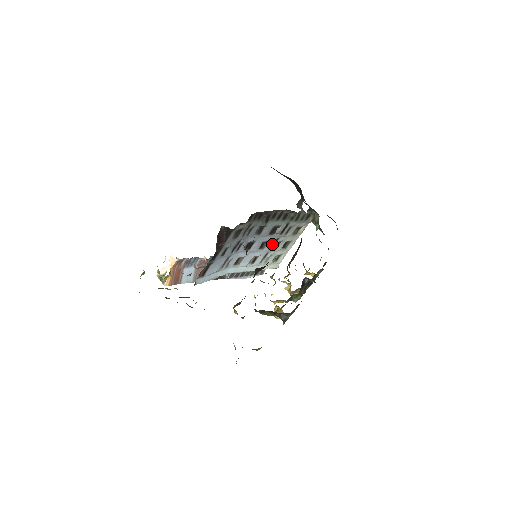
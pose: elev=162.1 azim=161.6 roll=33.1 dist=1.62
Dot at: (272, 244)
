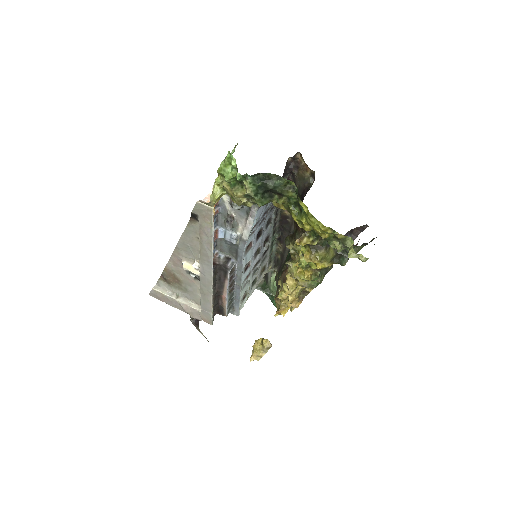
Dot at: (255, 264)
